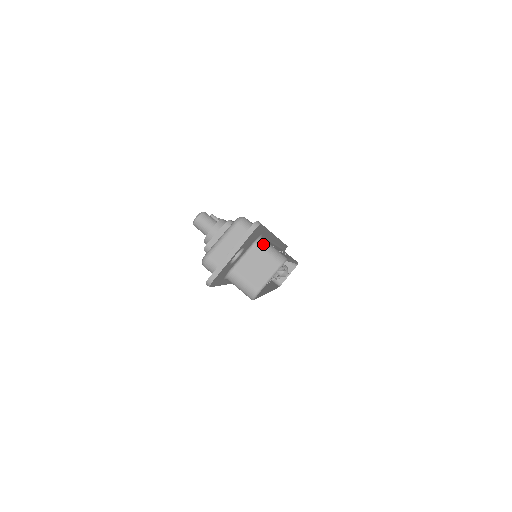
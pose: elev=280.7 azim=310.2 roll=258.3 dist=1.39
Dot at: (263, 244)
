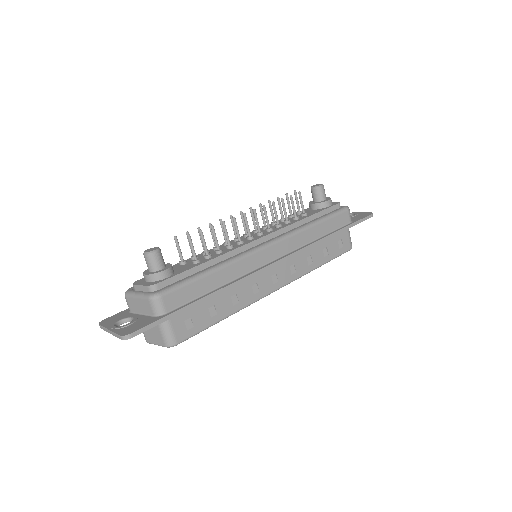
Dot at: (162, 325)
